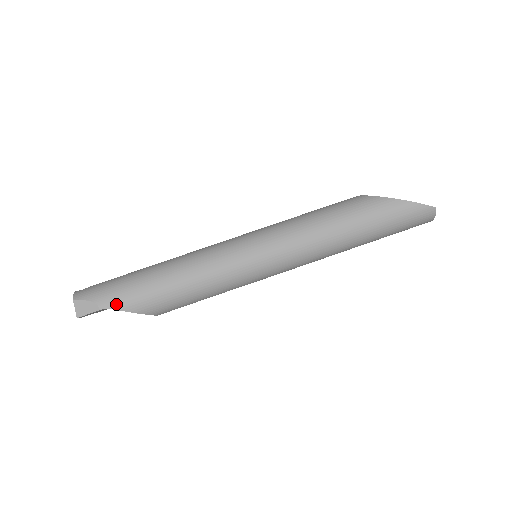
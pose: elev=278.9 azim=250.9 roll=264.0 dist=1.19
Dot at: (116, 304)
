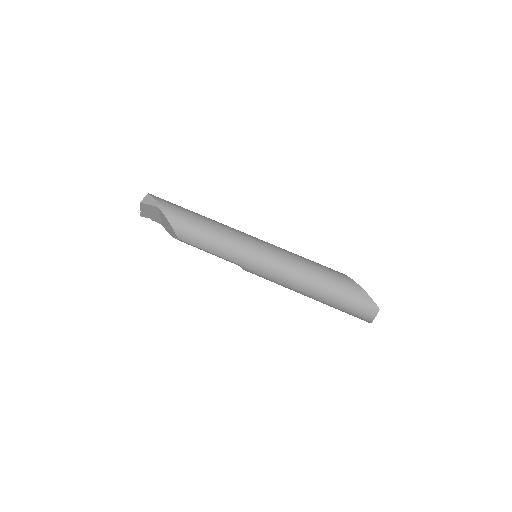
Dot at: (166, 210)
